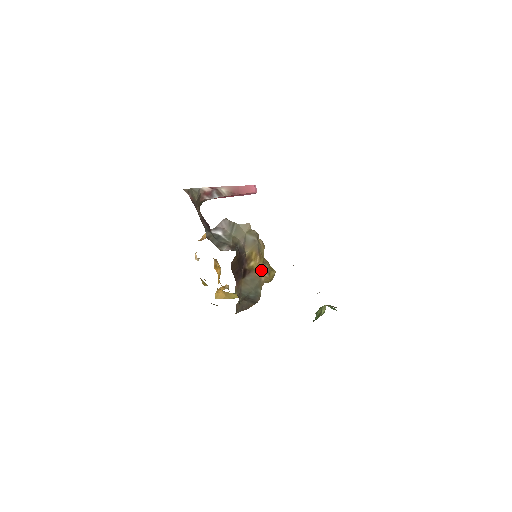
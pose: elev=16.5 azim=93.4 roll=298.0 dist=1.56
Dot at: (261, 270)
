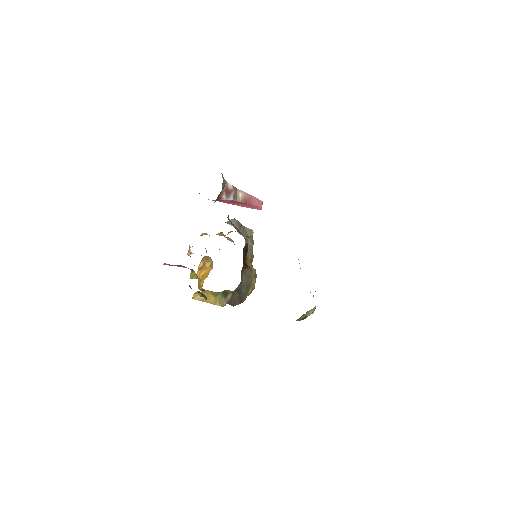
Dot at: (253, 273)
